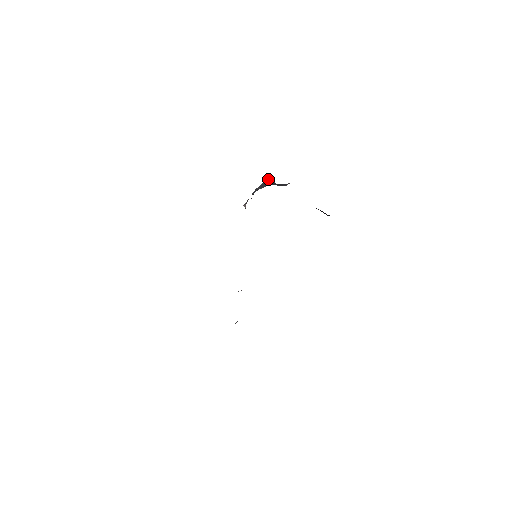
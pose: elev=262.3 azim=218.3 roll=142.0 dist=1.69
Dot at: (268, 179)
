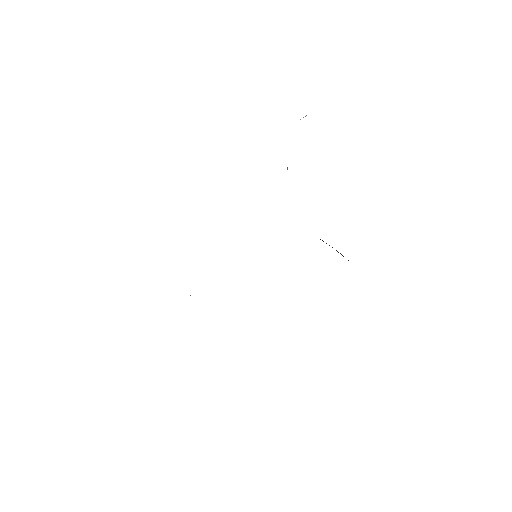
Dot at: occluded
